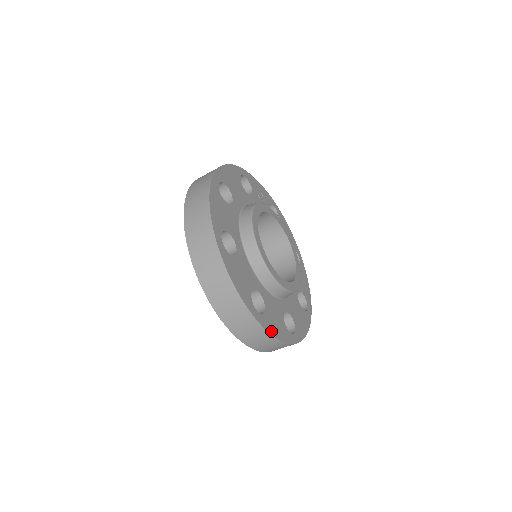
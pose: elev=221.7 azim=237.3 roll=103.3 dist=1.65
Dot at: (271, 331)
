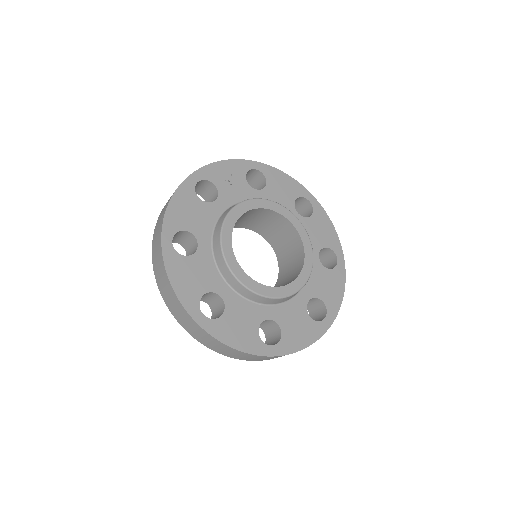
Dot at: (296, 348)
